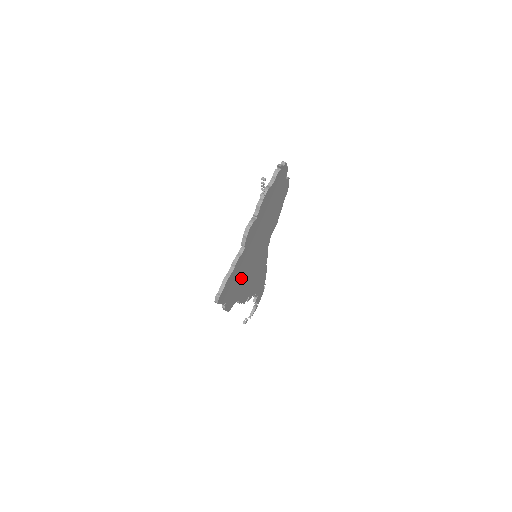
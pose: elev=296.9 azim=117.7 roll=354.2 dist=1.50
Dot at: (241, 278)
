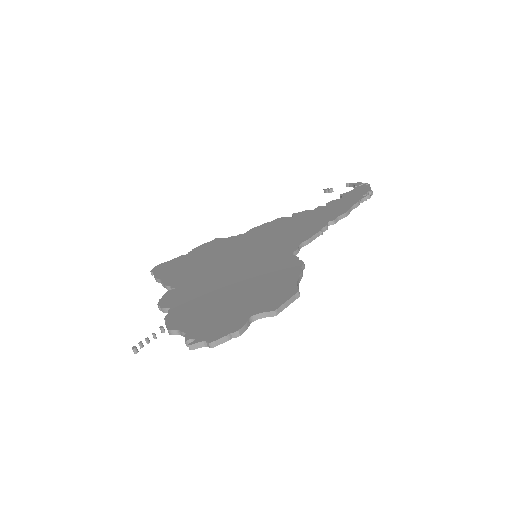
Dot at: occluded
